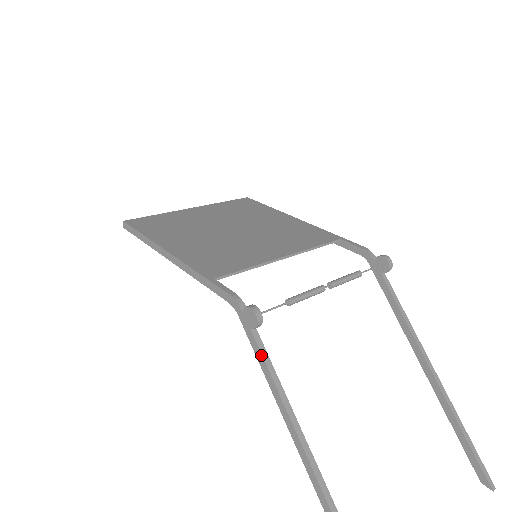
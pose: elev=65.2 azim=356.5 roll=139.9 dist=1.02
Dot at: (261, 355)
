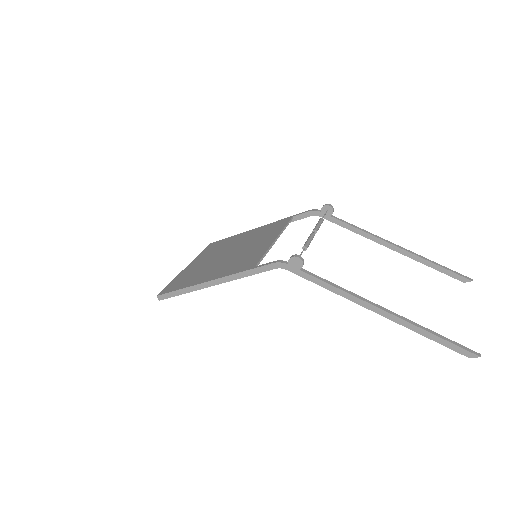
Dot at: (316, 278)
